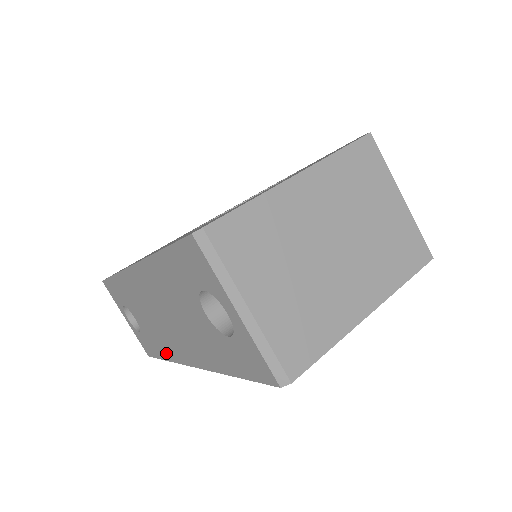
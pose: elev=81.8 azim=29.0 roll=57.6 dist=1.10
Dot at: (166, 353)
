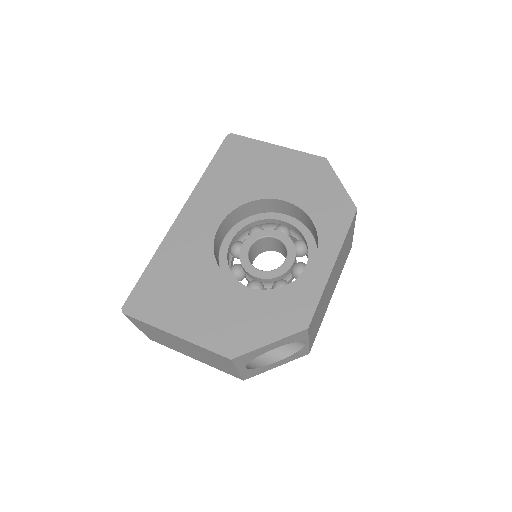
Dot at: occluded
